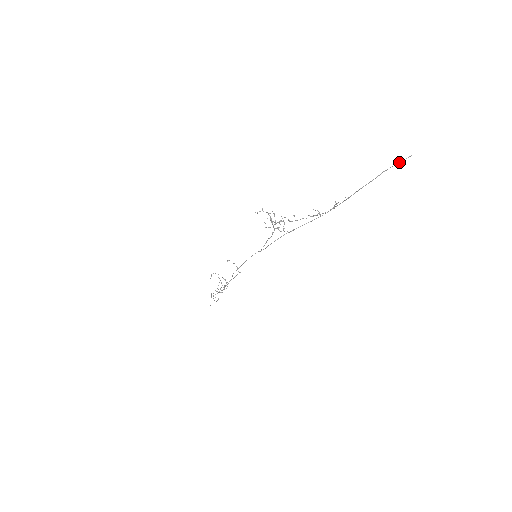
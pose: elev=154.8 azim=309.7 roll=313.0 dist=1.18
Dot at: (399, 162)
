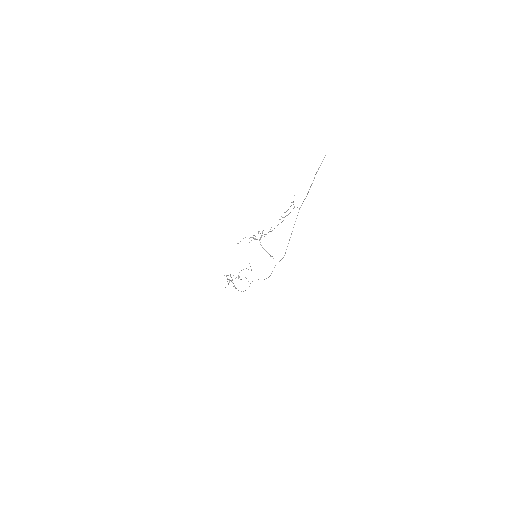
Dot at: occluded
